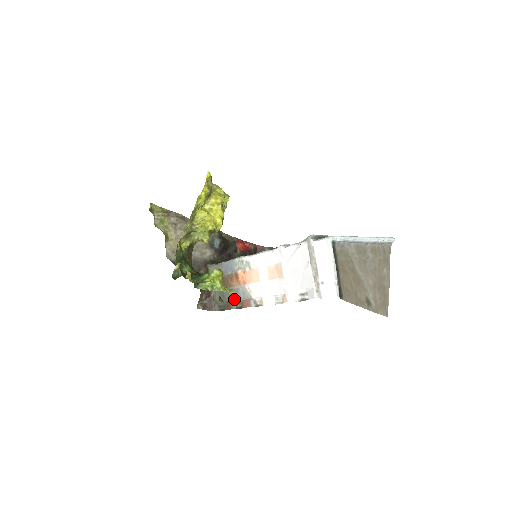
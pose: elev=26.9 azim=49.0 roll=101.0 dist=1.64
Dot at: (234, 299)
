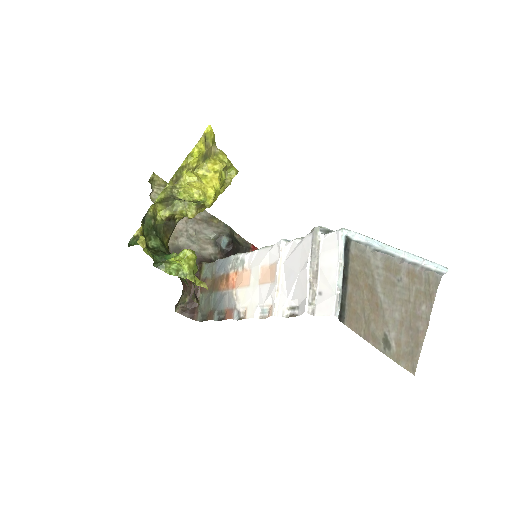
Dot at: (218, 307)
